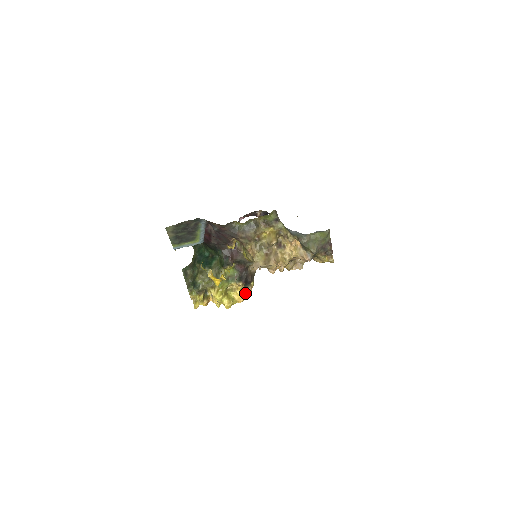
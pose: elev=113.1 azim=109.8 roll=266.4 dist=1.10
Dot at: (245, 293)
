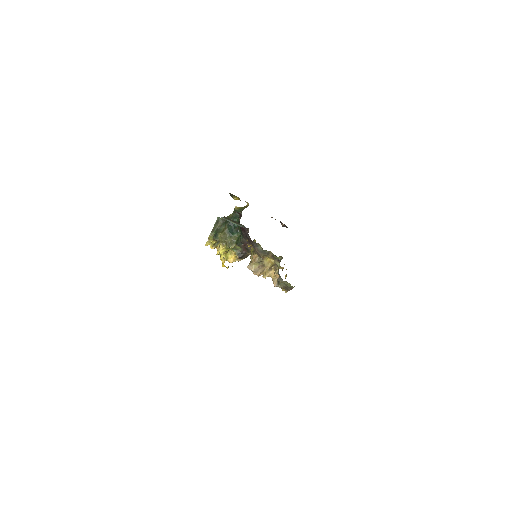
Dot at: (236, 260)
